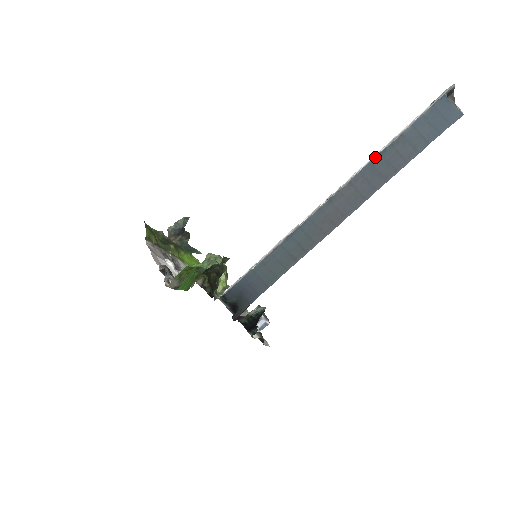
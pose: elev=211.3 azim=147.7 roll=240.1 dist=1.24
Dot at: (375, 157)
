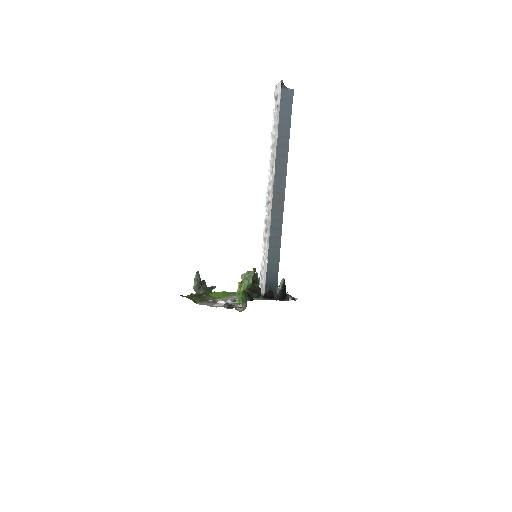
Dot at: (271, 149)
